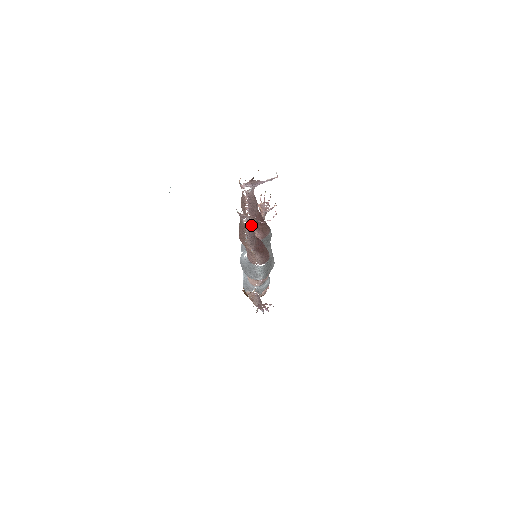
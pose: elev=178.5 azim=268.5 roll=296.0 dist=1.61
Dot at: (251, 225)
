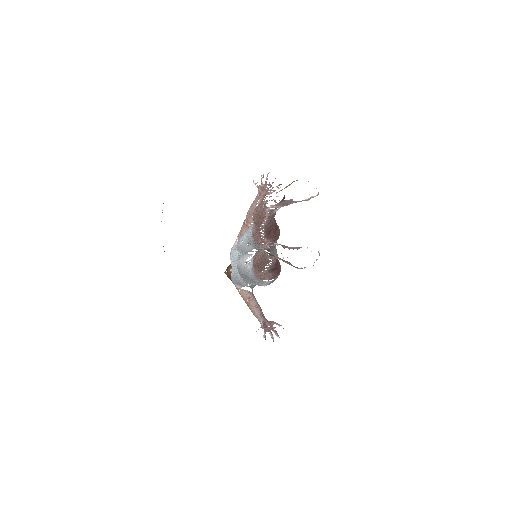
Dot at: occluded
